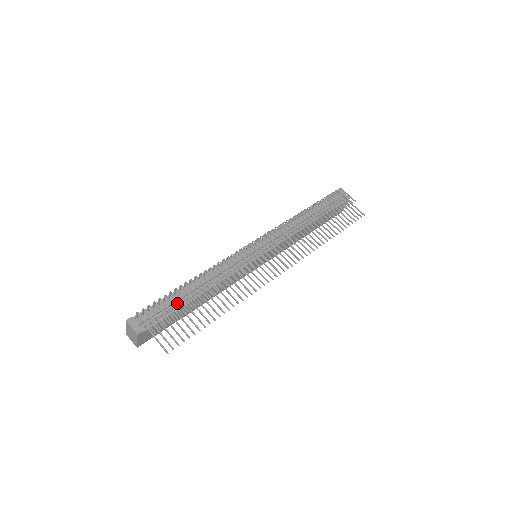
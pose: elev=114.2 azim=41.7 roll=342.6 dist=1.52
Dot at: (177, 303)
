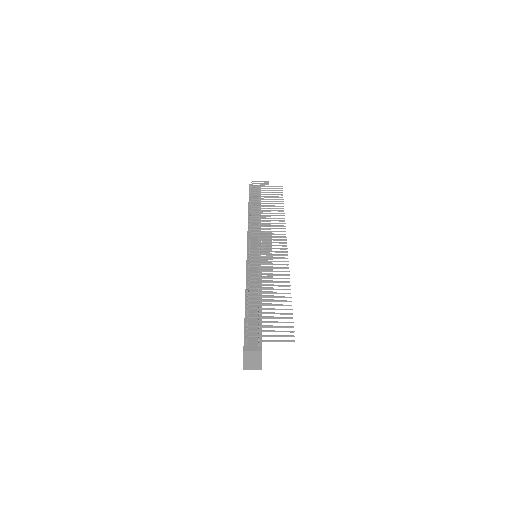
Dot at: (256, 315)
